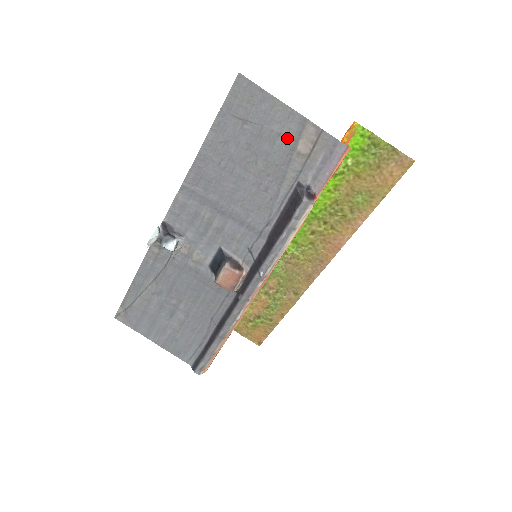
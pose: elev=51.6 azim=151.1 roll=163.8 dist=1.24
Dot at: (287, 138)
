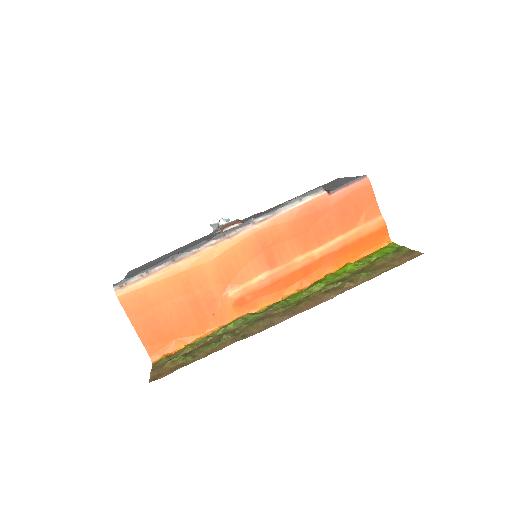
Dot at: occluded
